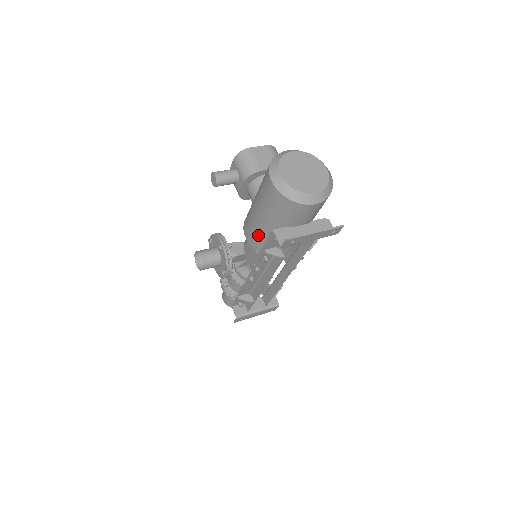
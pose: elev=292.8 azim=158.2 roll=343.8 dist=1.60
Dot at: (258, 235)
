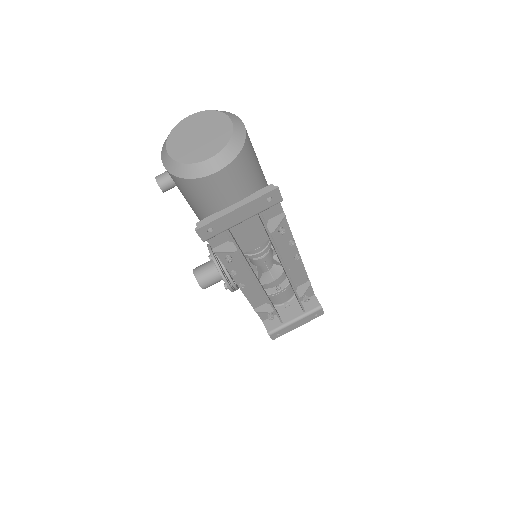
Dot at: occluded
